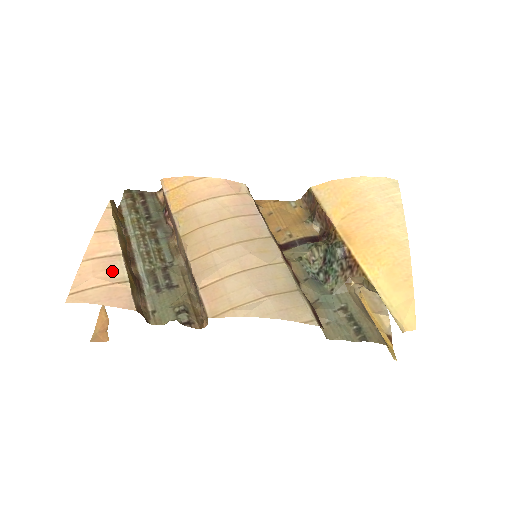
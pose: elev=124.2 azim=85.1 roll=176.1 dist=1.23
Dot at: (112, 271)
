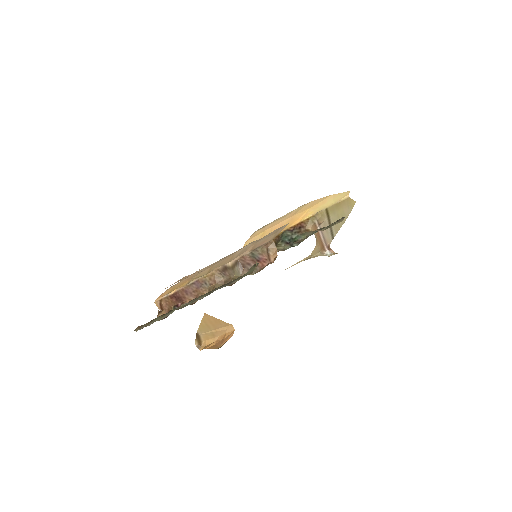
Dot at: occluded
